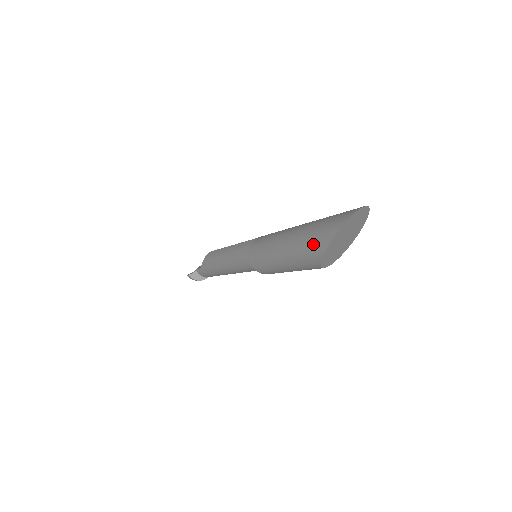
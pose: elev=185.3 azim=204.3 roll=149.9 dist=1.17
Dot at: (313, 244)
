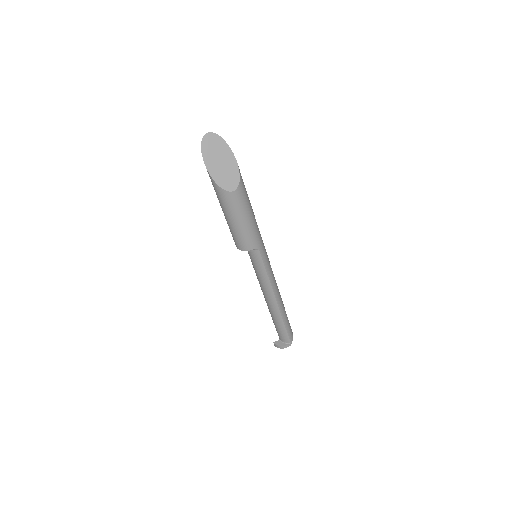
Dot at: occluded
